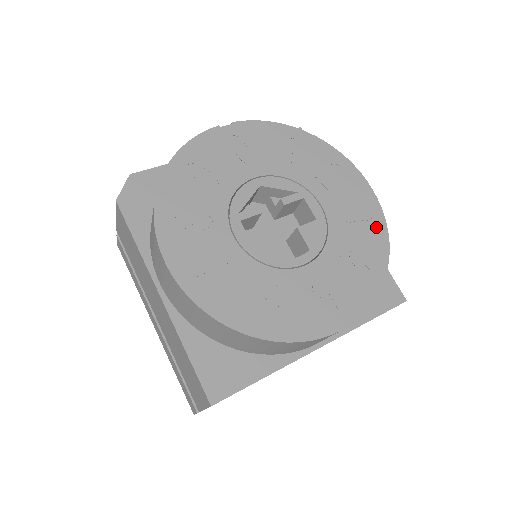
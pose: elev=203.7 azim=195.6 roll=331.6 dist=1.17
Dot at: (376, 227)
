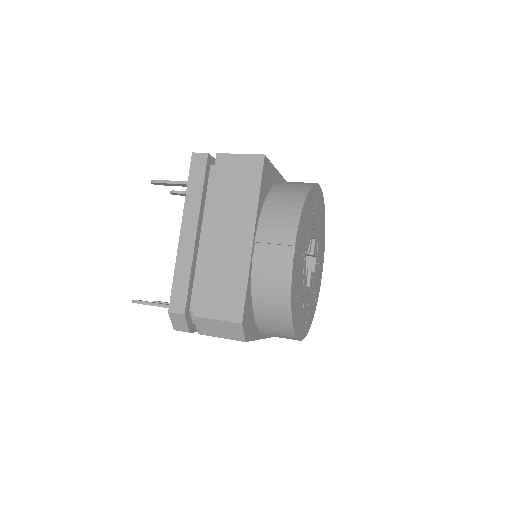
Dot at: (323, 207)
